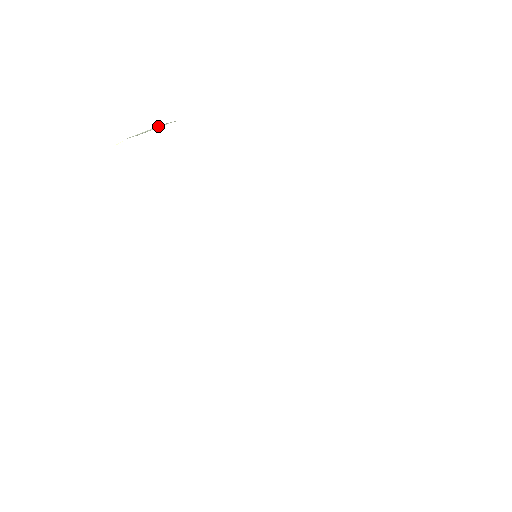
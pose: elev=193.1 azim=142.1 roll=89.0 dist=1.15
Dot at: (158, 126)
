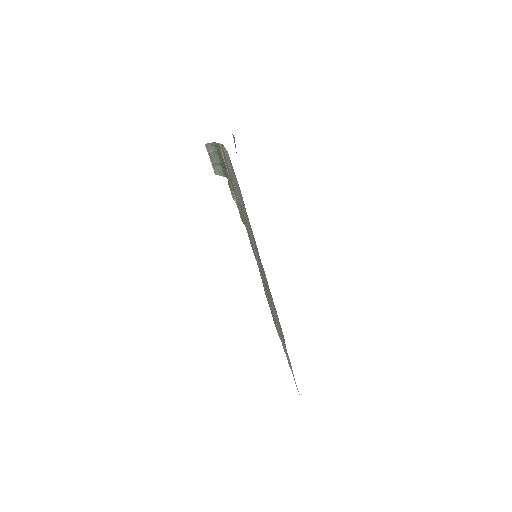
Dot at: occluded
